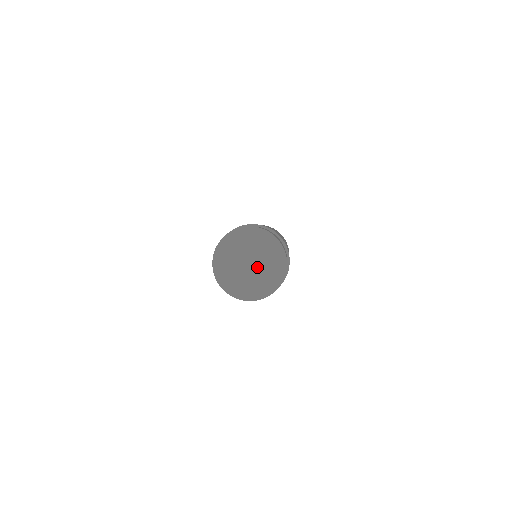
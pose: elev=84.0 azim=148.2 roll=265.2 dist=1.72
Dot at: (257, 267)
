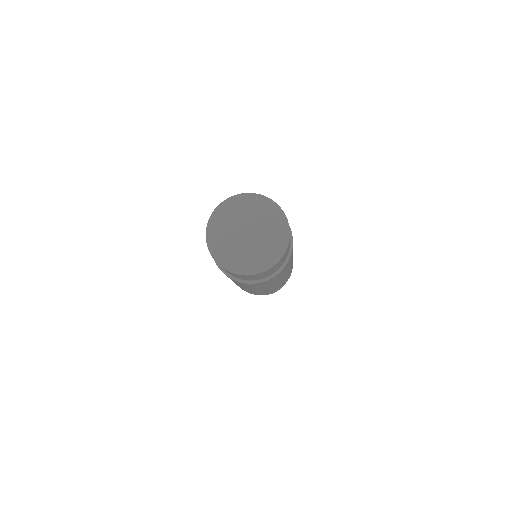
Dot at: (256, 232)
